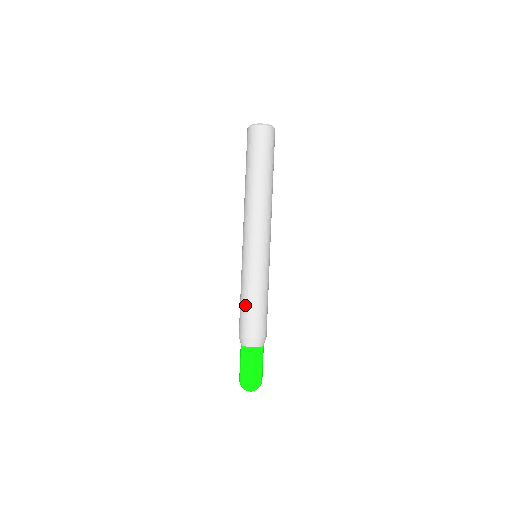
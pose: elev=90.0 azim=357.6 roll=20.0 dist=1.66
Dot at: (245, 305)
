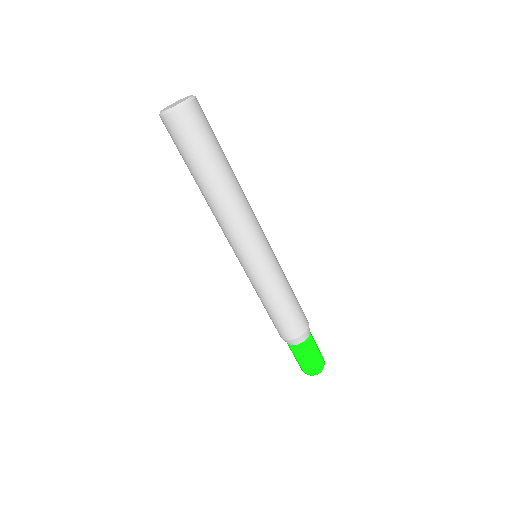
Dot at: (268, 312)
